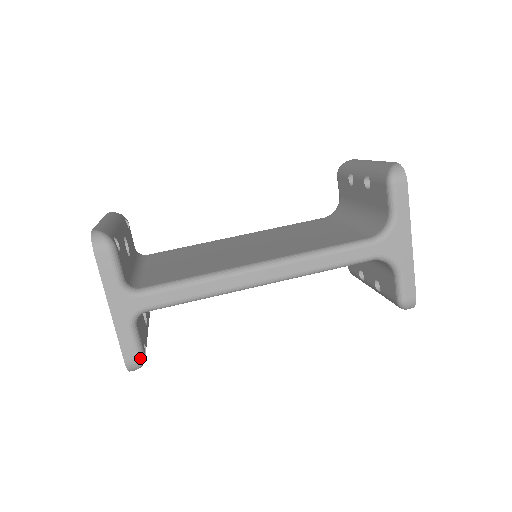
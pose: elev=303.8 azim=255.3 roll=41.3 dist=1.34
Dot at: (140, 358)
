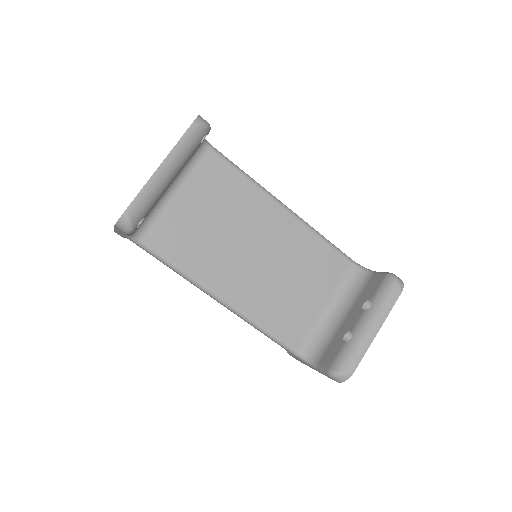
Dot at: occluded
